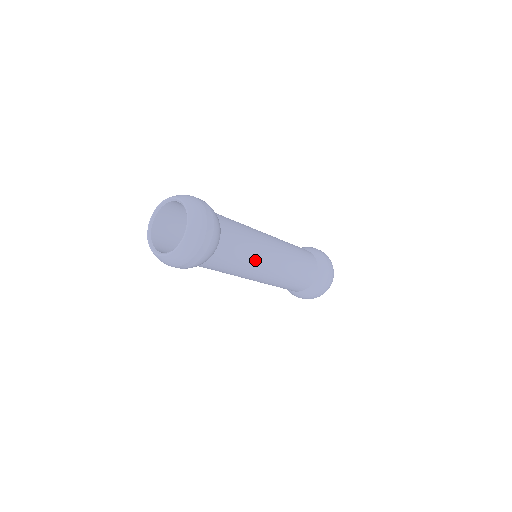
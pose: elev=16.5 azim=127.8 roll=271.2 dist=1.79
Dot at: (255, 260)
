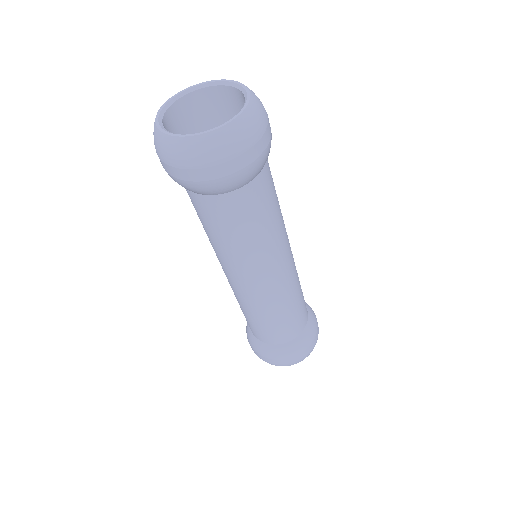
Dot at: (274, 243)
